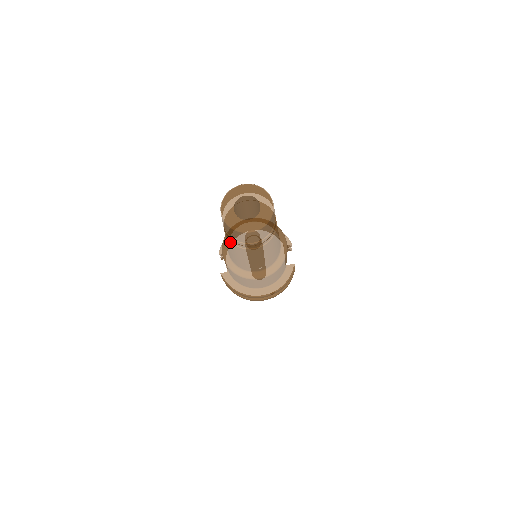
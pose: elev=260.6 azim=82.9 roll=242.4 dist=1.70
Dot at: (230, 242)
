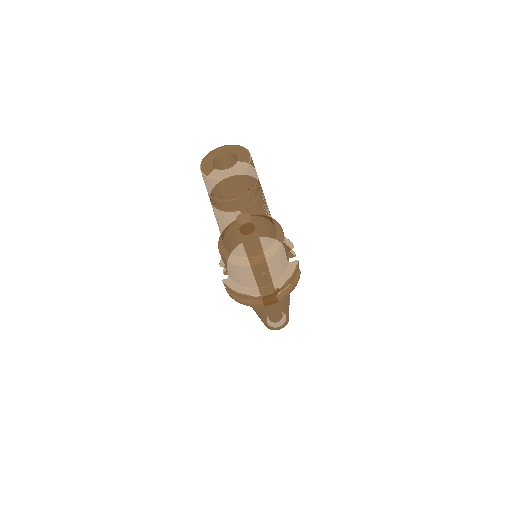
Dot at: (217, 210)
